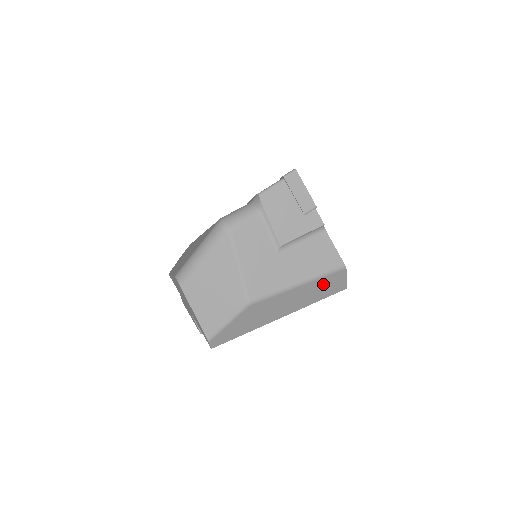
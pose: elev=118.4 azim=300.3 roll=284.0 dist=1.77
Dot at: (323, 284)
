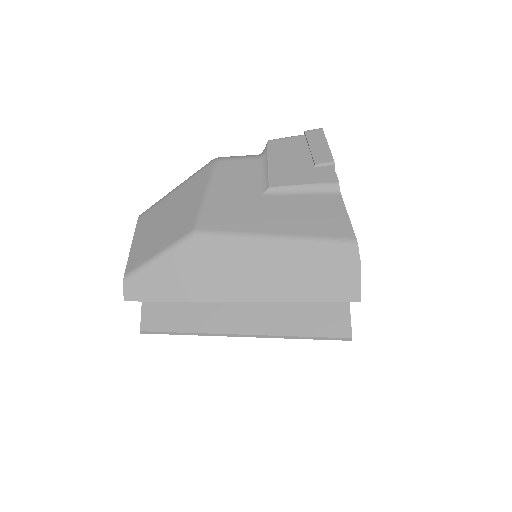
Dot at: (316, 261)
